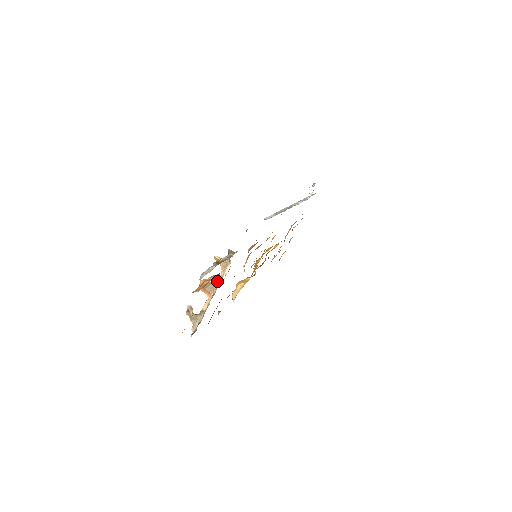
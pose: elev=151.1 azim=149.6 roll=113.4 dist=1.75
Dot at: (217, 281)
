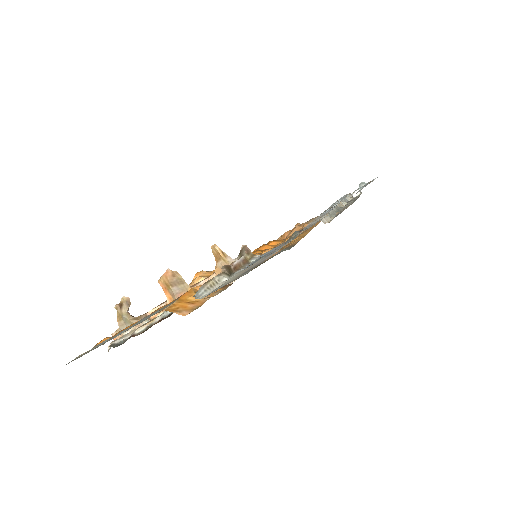
Dot at: (197, 284)
